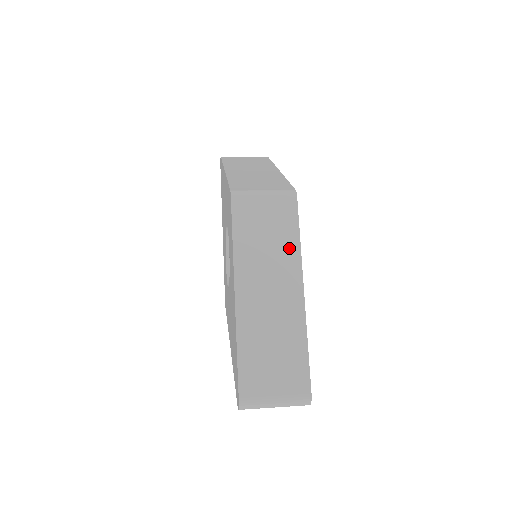
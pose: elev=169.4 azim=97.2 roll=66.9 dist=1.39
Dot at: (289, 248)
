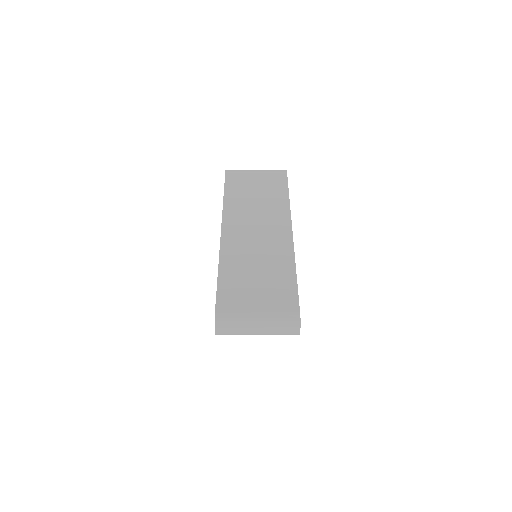
Dot at: (278, 202)
